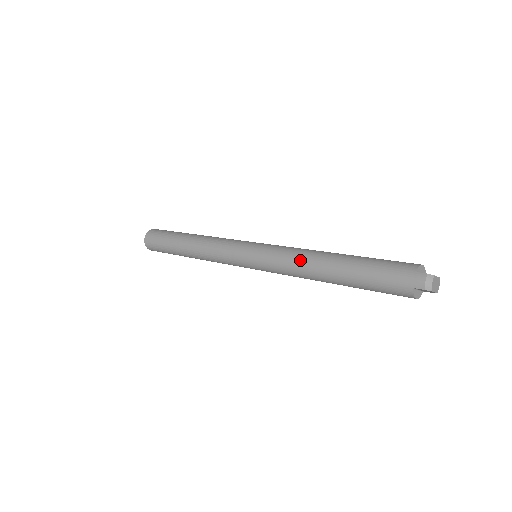
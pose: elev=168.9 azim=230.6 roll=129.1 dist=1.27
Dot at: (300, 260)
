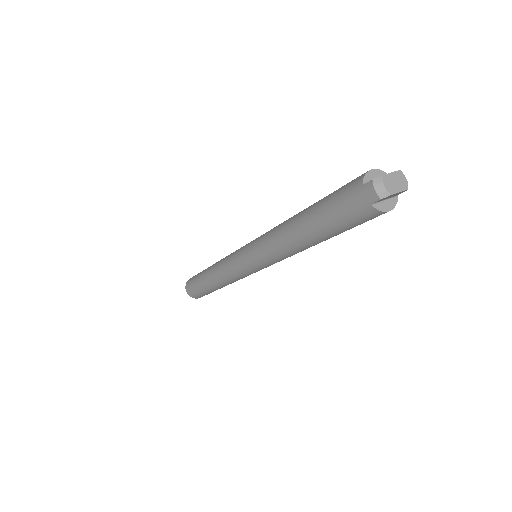
Dot at: (276, 240)
